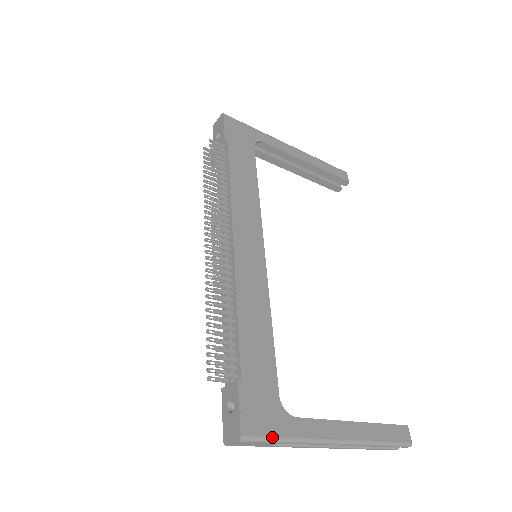
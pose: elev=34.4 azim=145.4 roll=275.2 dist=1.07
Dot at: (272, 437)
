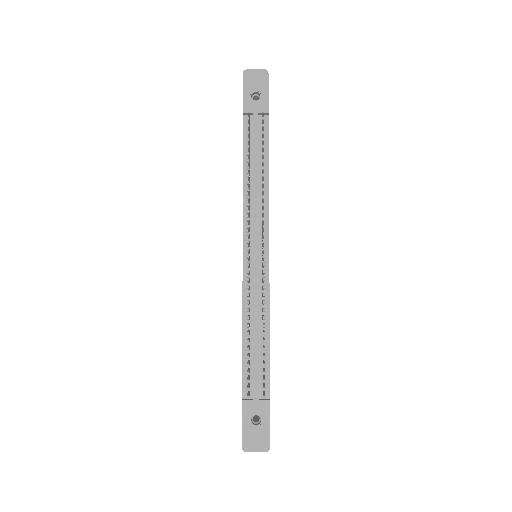
Dot at: occluded
